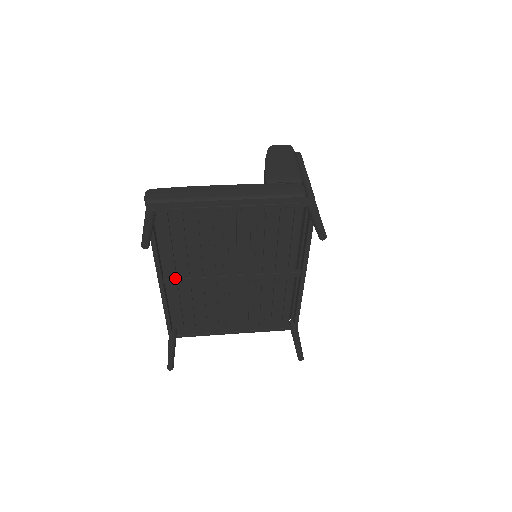
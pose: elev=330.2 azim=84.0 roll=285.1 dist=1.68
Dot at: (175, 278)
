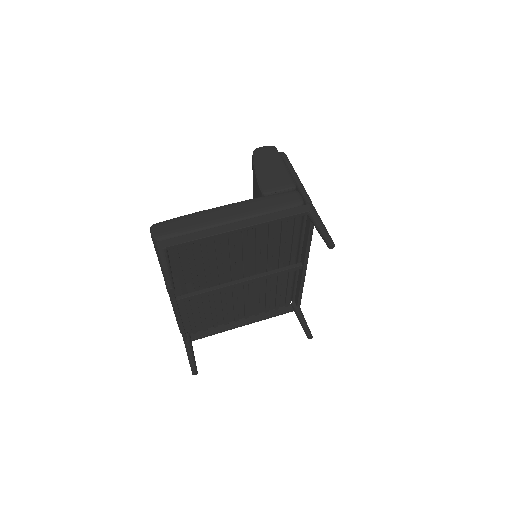
Dot at: (187, 296)
